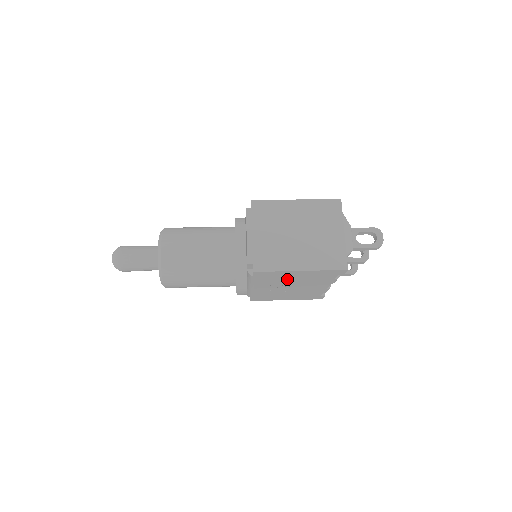
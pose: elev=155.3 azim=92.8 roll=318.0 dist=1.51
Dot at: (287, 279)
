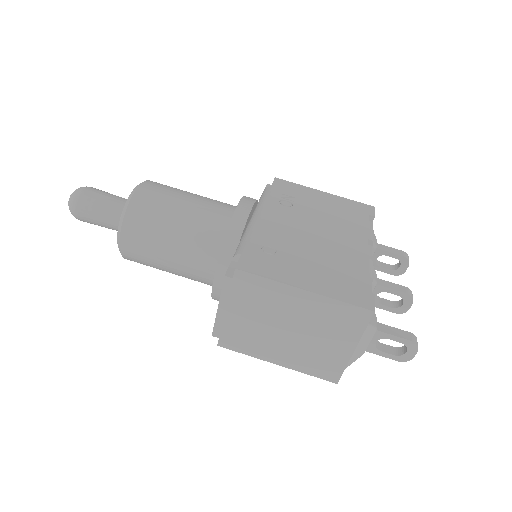
Dot at: occluded
